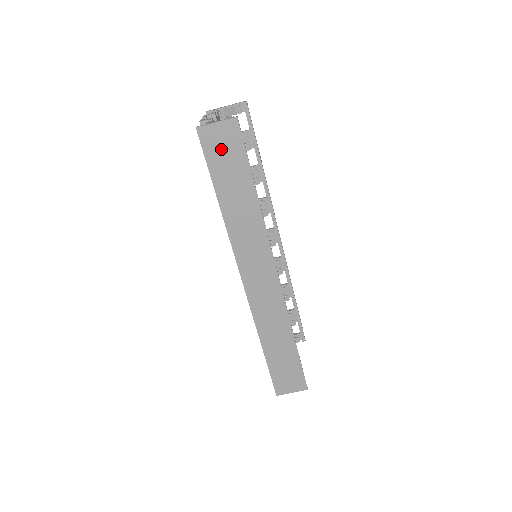
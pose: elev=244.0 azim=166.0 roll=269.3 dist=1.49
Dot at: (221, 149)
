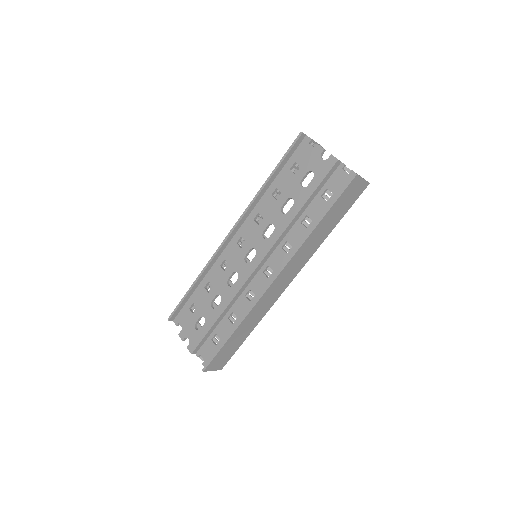
Dot at: (350, 195)
